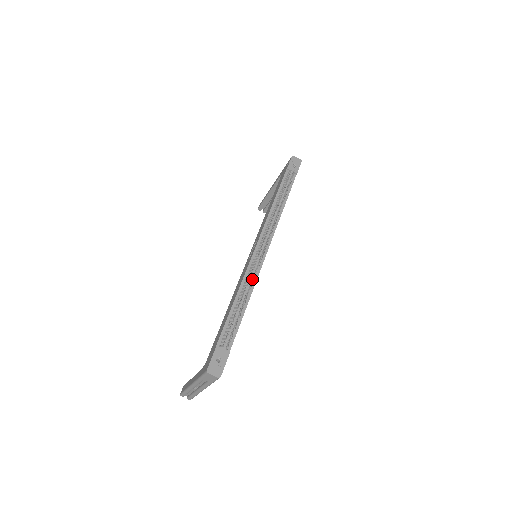
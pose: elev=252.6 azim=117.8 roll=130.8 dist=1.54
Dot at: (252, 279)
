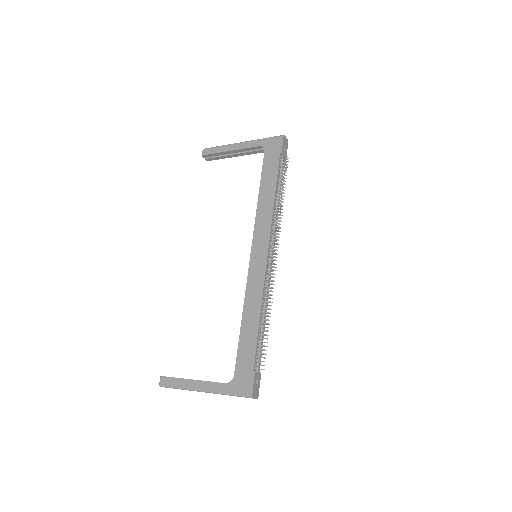
Dot at: (272, 295)
